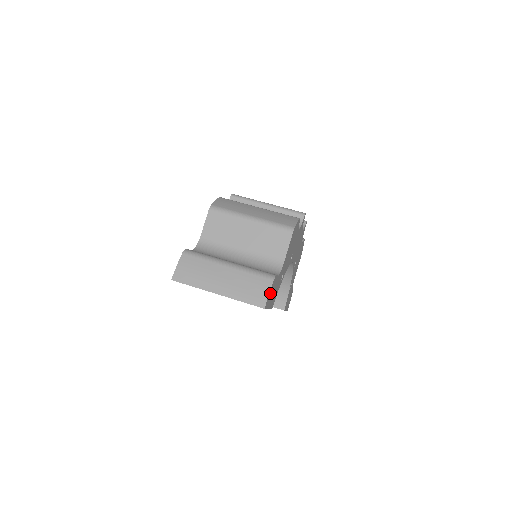
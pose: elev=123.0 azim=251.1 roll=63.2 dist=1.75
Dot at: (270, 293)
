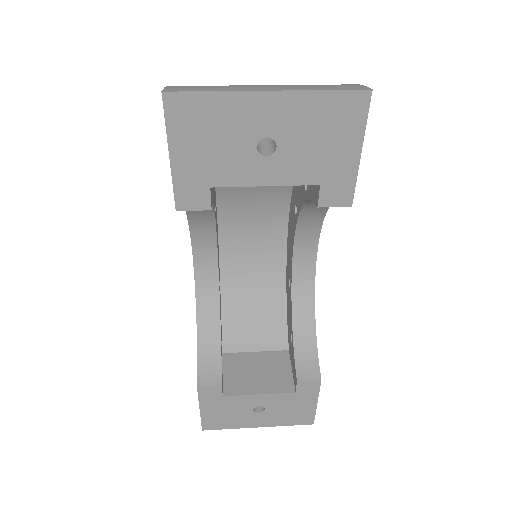
Dot at: occluded
